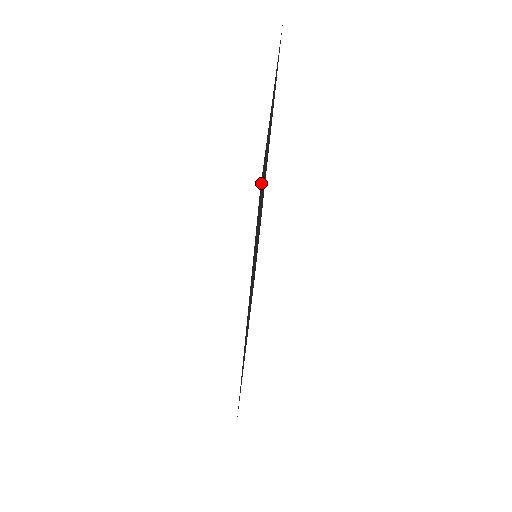
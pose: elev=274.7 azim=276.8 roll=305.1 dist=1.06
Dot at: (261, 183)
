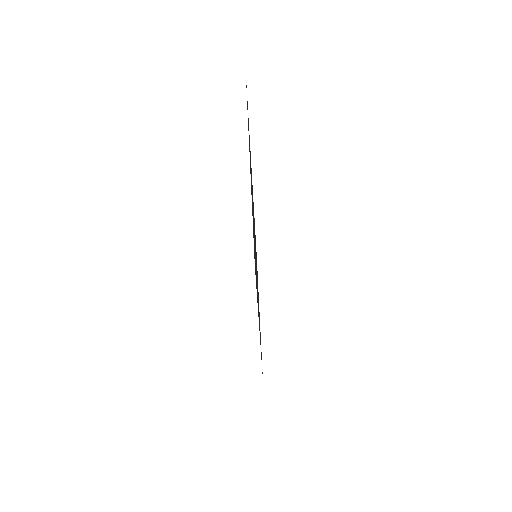
Dot at: occluded
